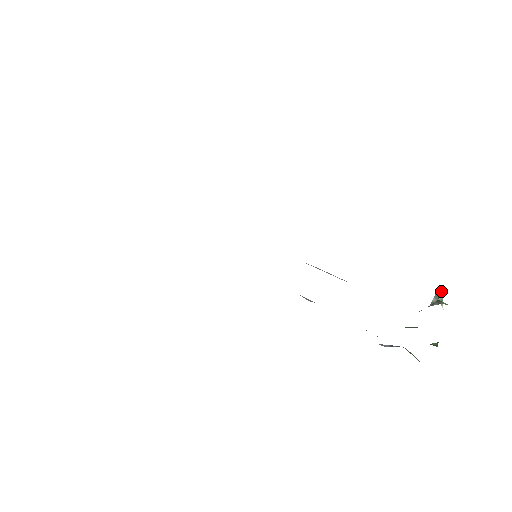
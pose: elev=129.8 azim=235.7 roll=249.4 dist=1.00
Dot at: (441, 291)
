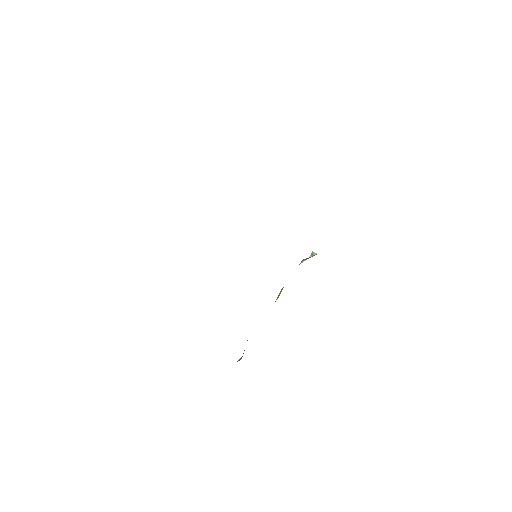
Dot at: occluded
